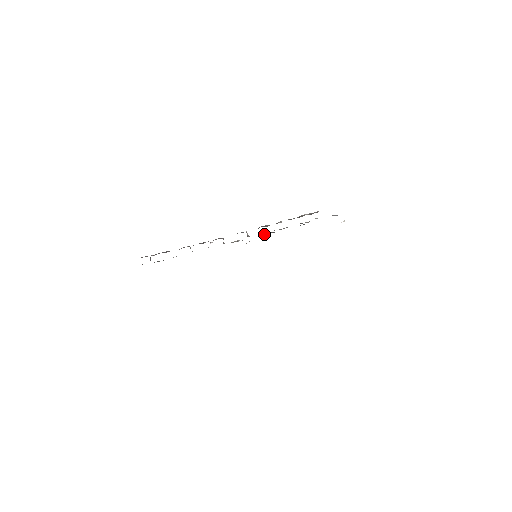
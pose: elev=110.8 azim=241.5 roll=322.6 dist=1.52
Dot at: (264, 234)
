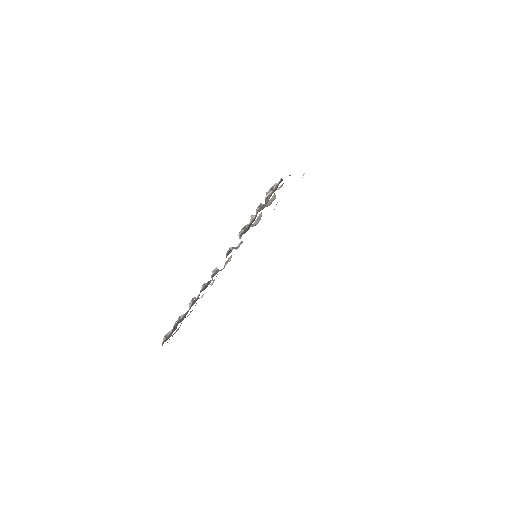
Dot at: occluded
